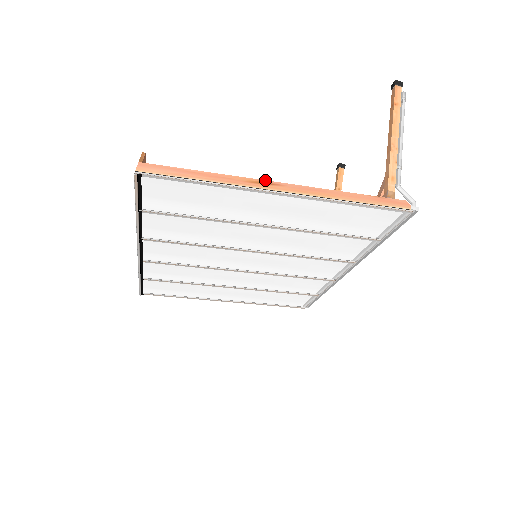
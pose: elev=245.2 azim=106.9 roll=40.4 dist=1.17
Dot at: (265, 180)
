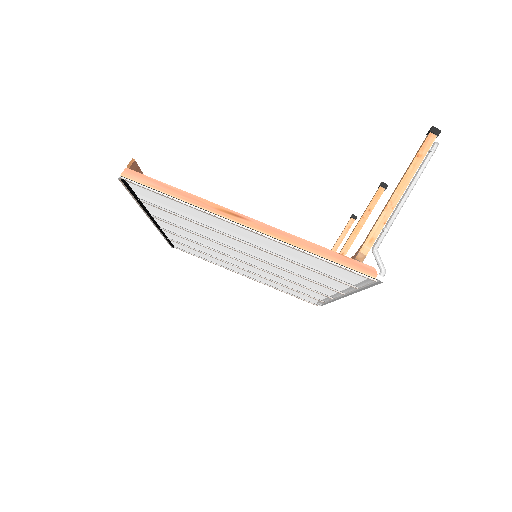
Dot at: occluded
